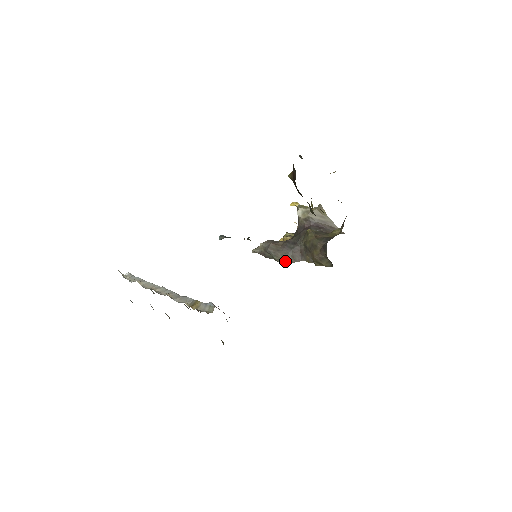
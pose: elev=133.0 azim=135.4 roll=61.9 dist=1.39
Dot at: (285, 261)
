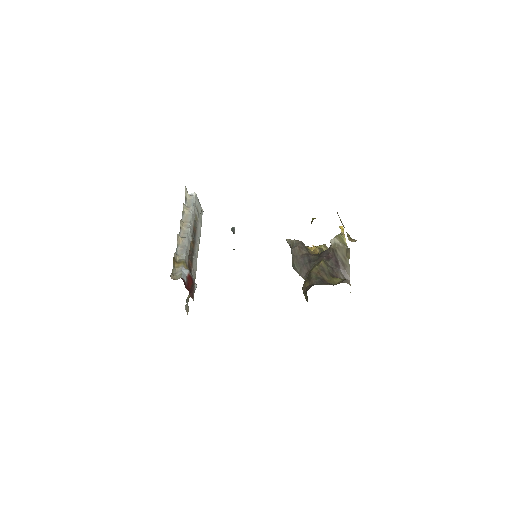
Dot at: (295, 268)
